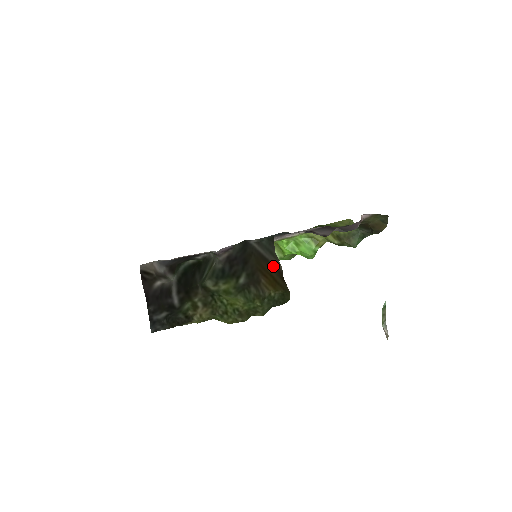
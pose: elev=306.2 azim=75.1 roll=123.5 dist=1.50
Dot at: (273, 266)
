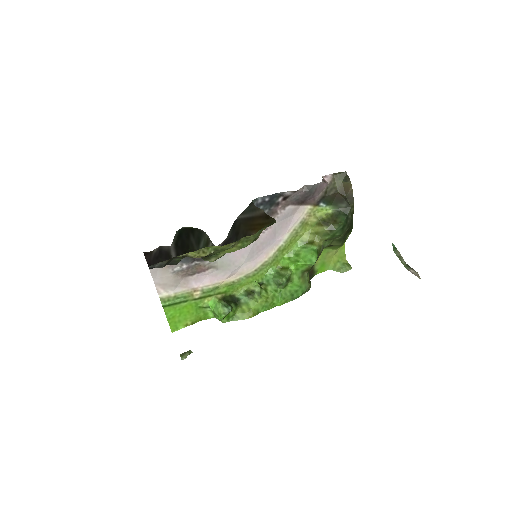
Dot at: (257, 217)
